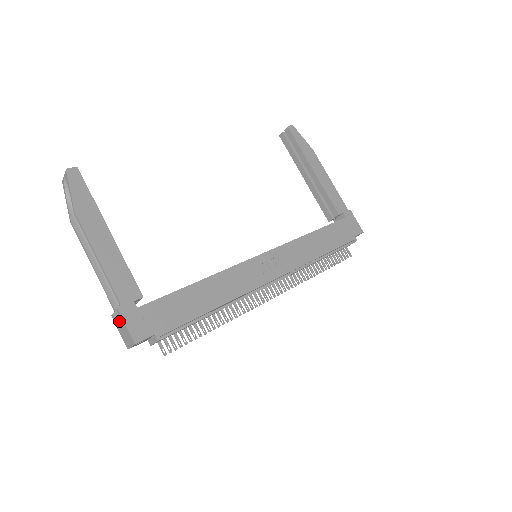
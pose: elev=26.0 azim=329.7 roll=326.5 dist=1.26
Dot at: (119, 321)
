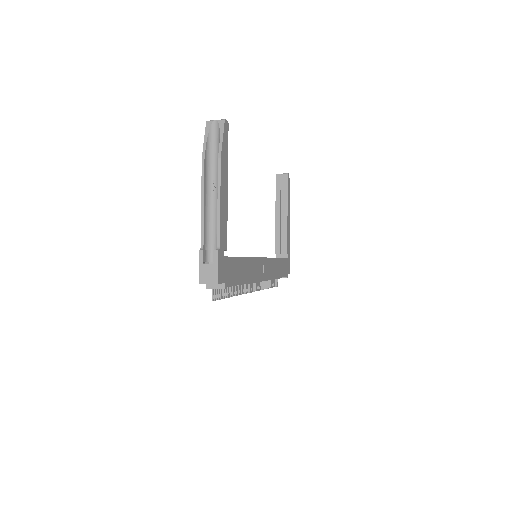
Dot at: (204, 258)
